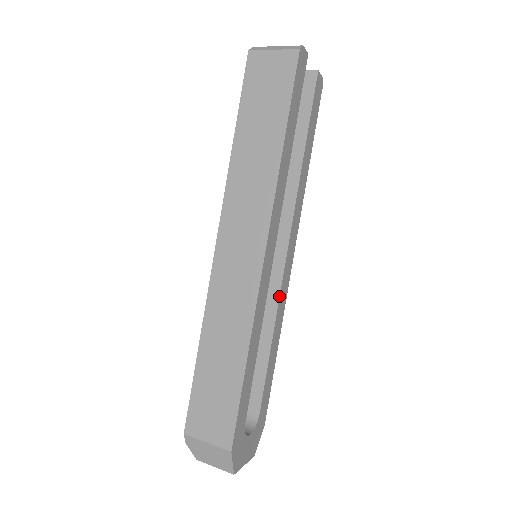
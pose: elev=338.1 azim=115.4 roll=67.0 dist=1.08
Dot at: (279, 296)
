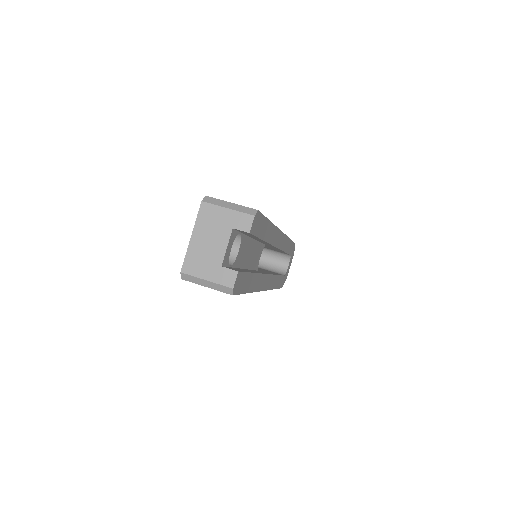
Dot at: (281, 250)
